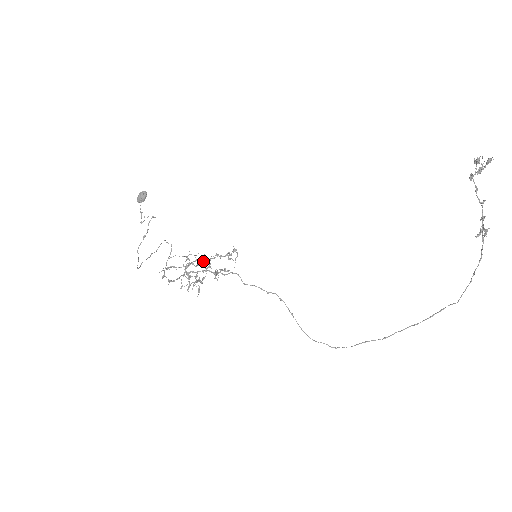
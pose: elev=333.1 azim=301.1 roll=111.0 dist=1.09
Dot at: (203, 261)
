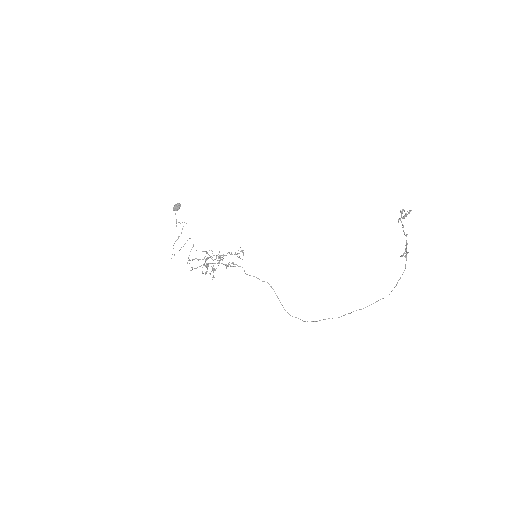
Dot at: (218, 256)
